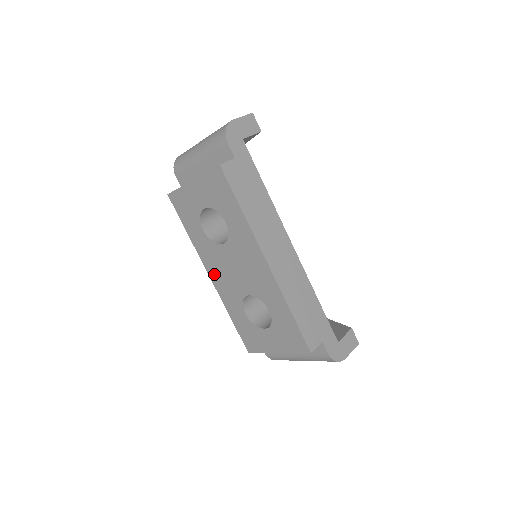
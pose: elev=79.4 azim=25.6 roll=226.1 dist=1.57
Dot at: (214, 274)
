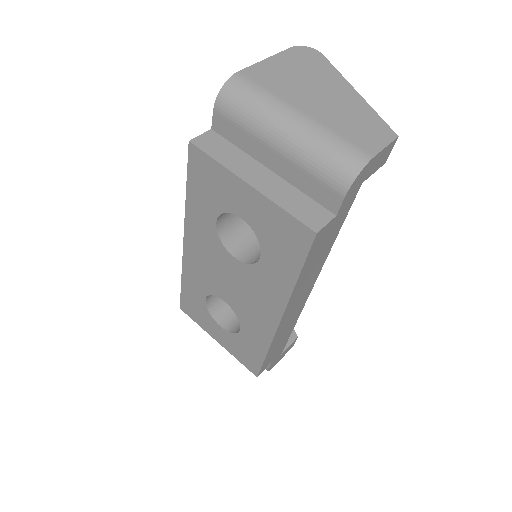
Dot at: (193, 250)
